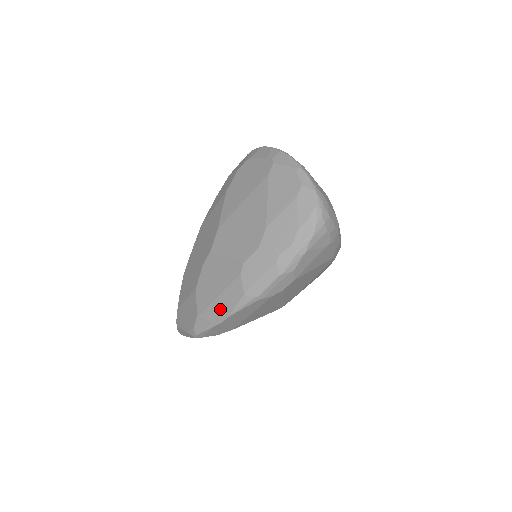
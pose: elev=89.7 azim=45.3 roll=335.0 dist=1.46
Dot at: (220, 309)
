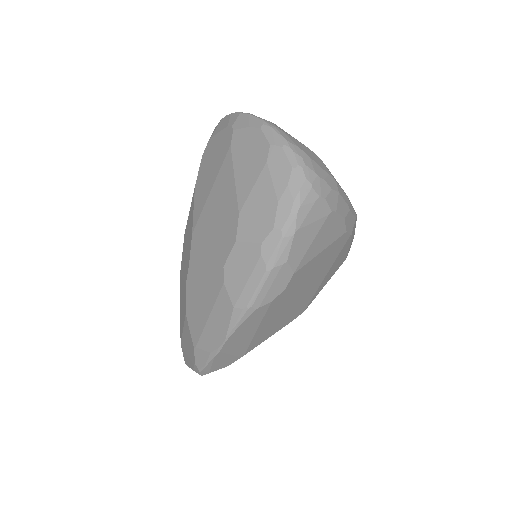
Dot at: (214, 334)
